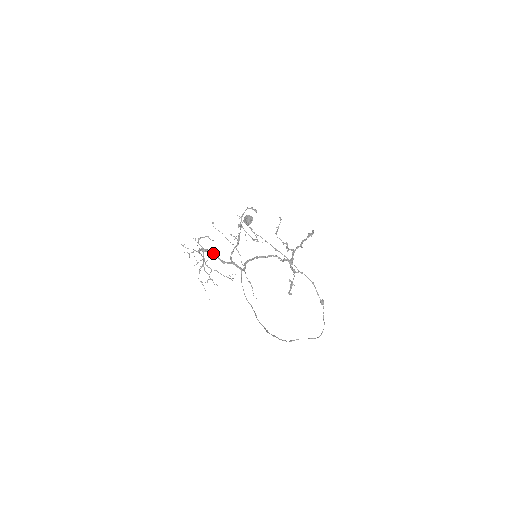
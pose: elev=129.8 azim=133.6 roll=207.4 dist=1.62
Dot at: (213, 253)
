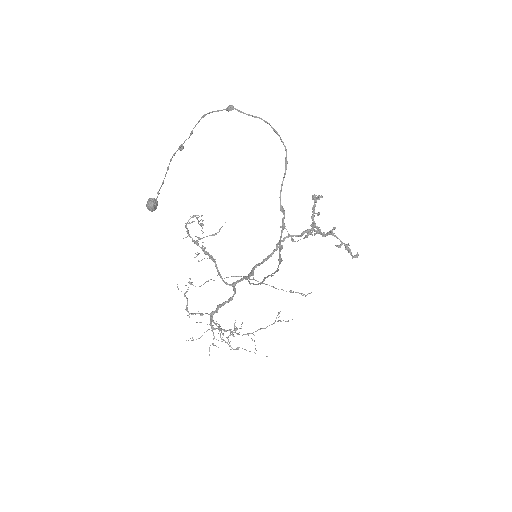
Dot at: occluded
